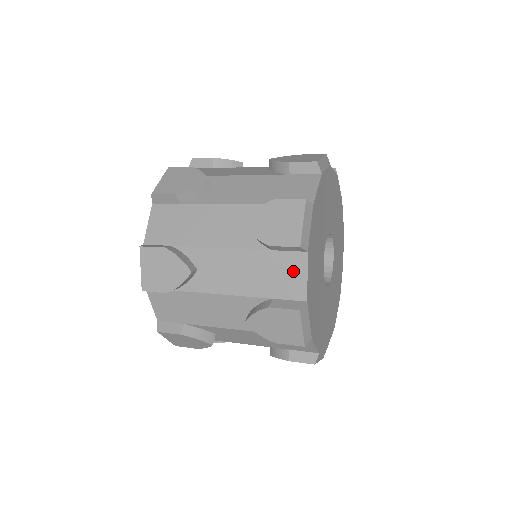
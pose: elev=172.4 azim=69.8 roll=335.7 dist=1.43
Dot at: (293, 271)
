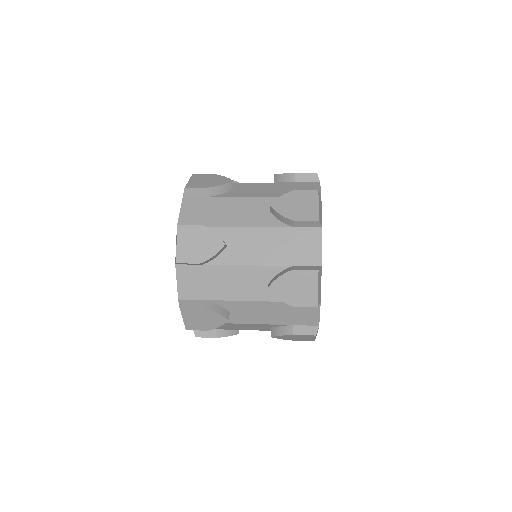
Dot at: (309, 312)
